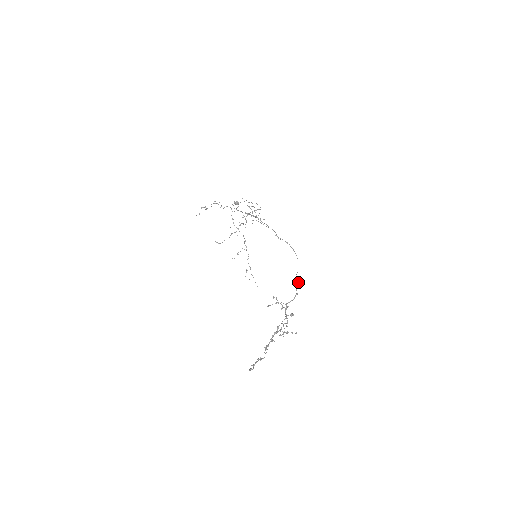
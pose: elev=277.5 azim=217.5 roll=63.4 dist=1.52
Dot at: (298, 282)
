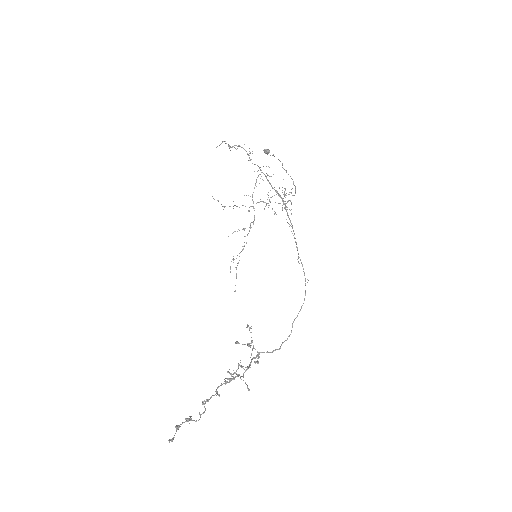
Dot at: occluded
